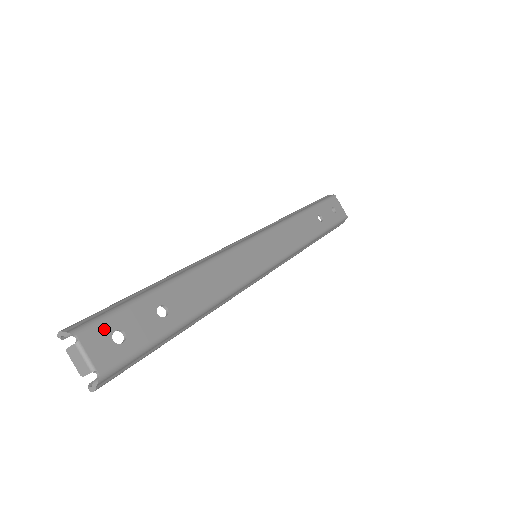
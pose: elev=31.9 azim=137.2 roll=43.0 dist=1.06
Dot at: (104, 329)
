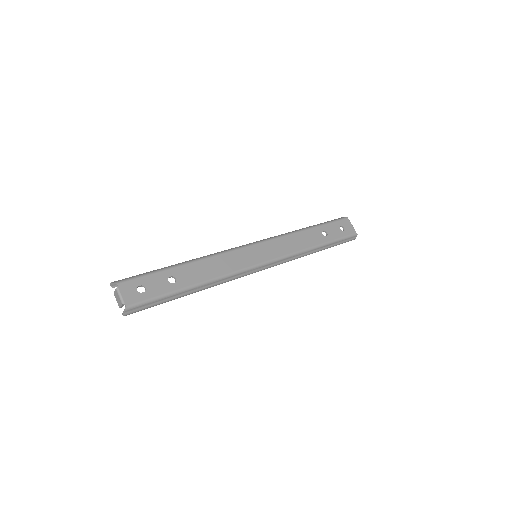
Dot at: (133, 284)
